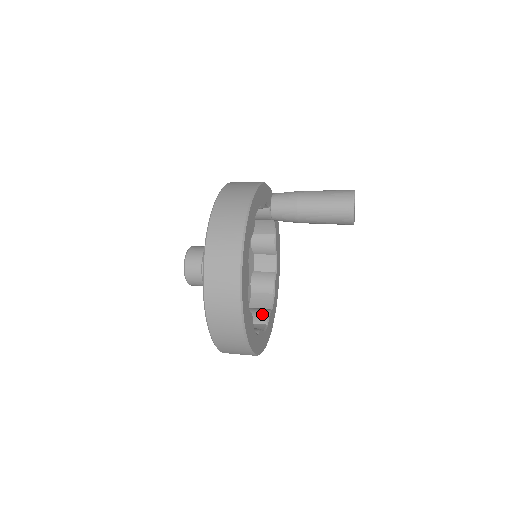
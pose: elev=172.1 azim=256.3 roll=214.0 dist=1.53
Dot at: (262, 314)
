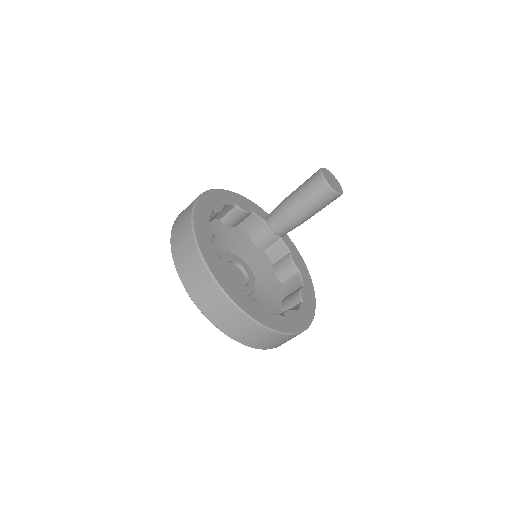
Dot at: occluded
